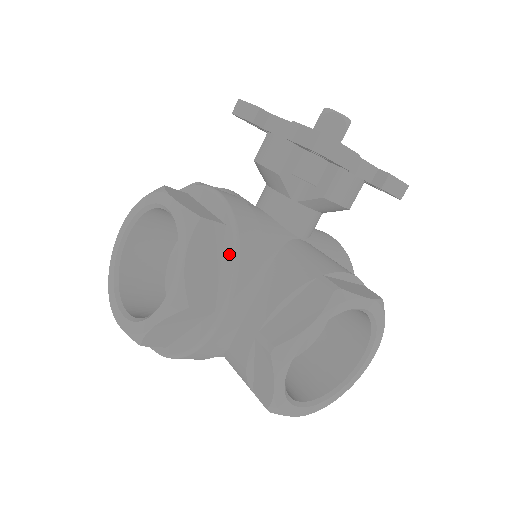
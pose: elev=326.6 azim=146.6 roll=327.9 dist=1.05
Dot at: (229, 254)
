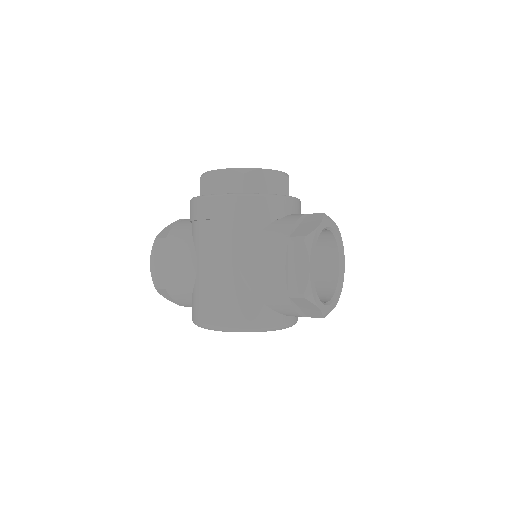
Dot at: occluded
